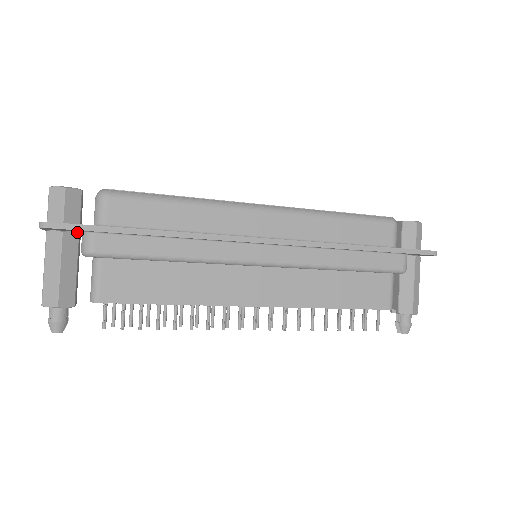
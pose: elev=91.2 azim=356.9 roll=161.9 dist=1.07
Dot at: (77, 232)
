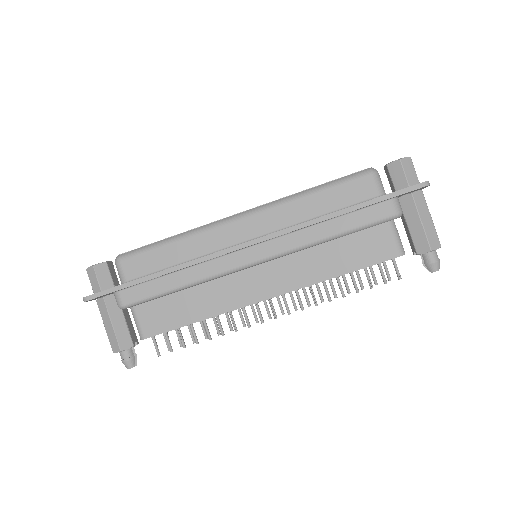
Dot at: occluded
